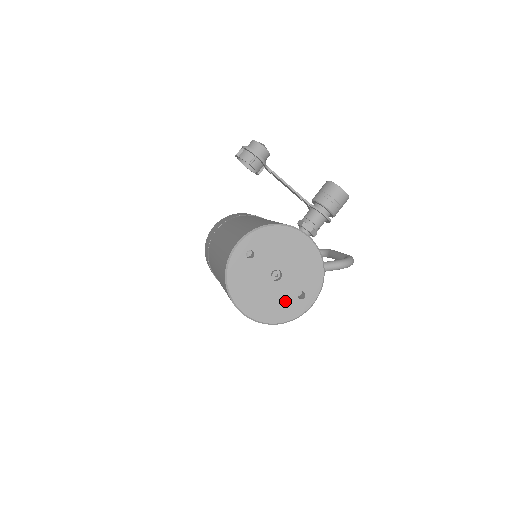
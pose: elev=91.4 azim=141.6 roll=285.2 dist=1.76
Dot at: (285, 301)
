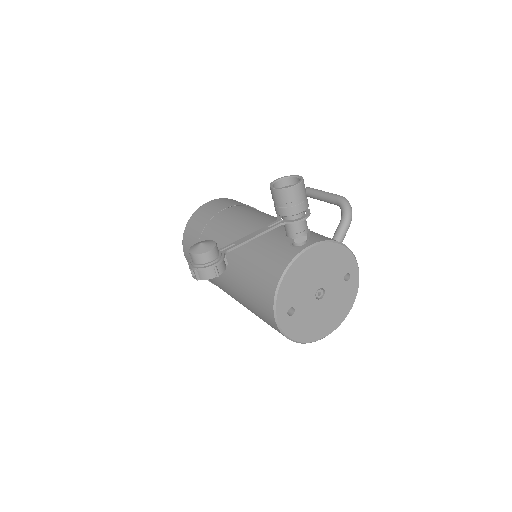
Dot at: (341, 295)
